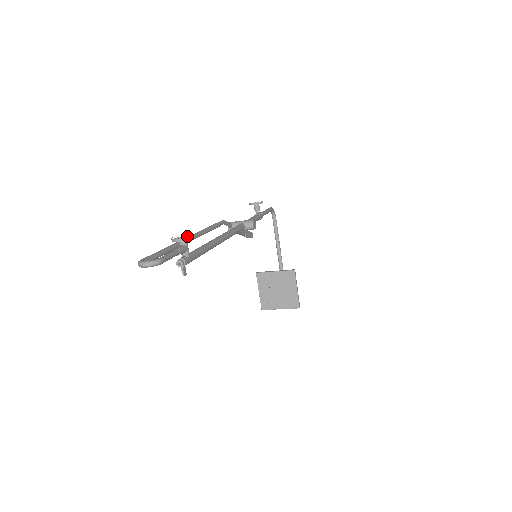
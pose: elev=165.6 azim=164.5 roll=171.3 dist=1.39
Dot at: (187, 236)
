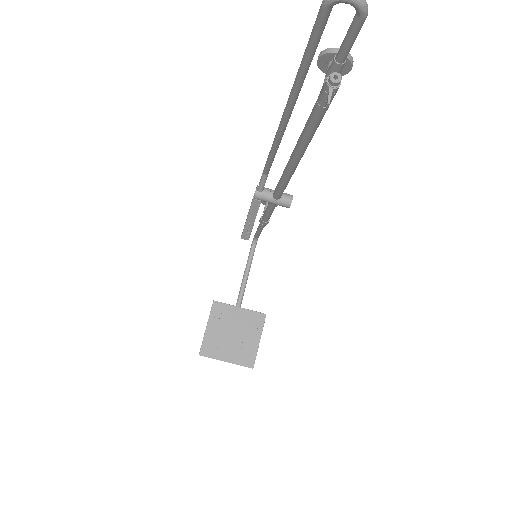
Dot at: occluded
